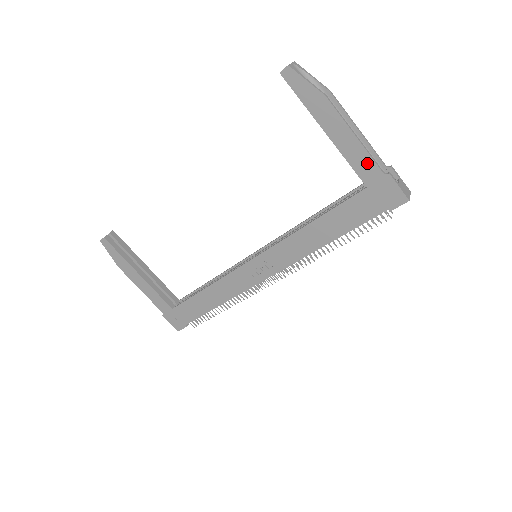
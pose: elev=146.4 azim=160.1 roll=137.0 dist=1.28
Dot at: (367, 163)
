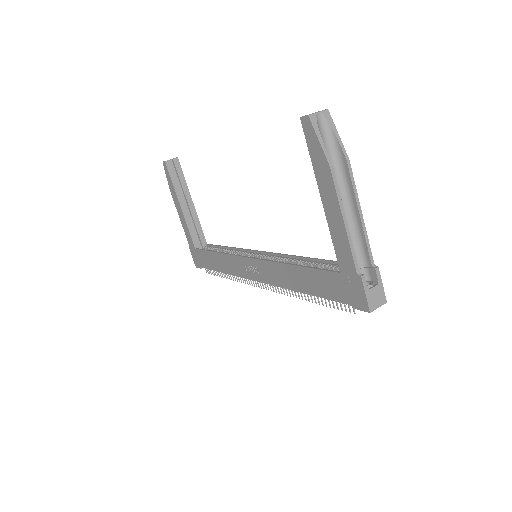
Dot at: (346, 253)
